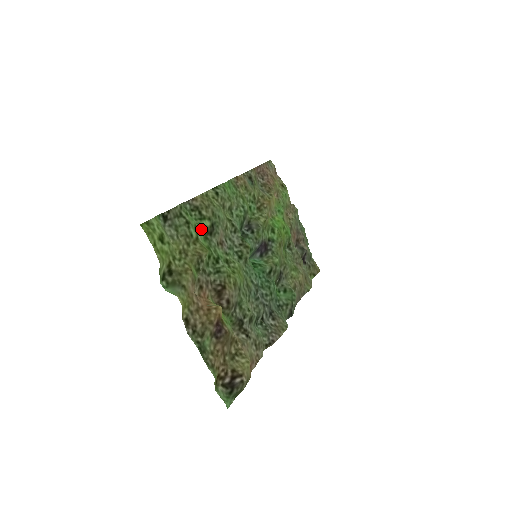
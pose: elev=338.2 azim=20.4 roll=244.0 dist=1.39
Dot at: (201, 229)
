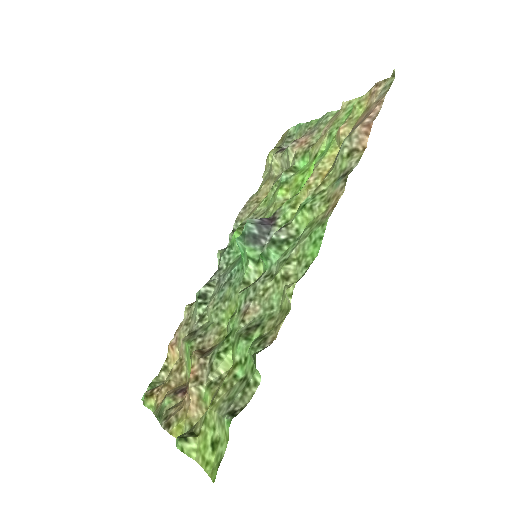
Dot at: (246, 344)
